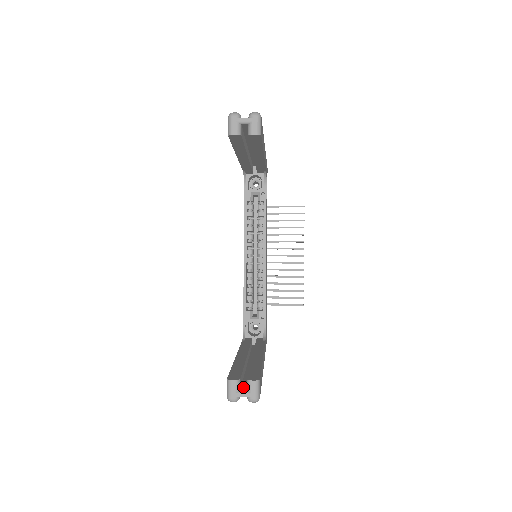
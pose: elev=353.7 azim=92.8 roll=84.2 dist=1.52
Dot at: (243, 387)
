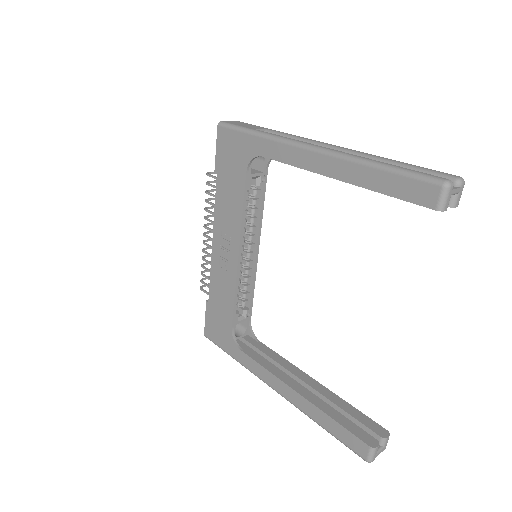
Dot at: occluded
